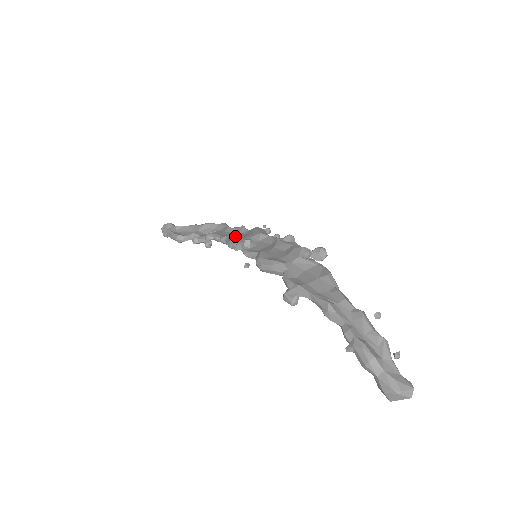
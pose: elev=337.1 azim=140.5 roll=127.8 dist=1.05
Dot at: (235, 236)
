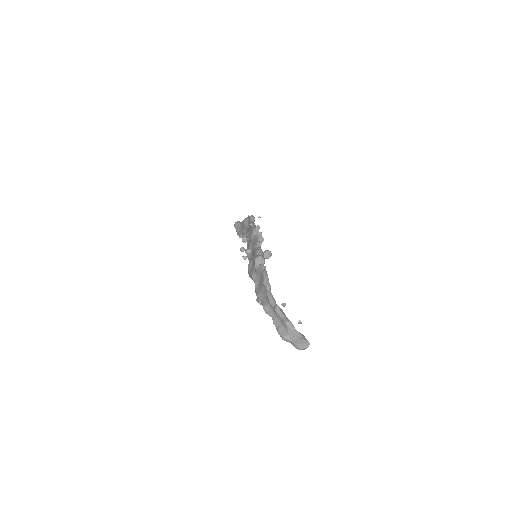
Dot at: (250, 235)
